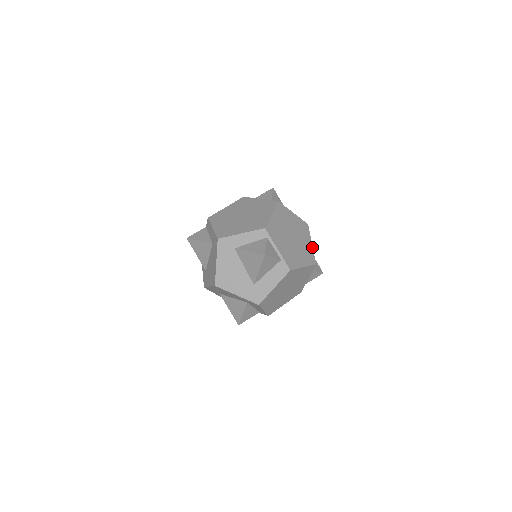
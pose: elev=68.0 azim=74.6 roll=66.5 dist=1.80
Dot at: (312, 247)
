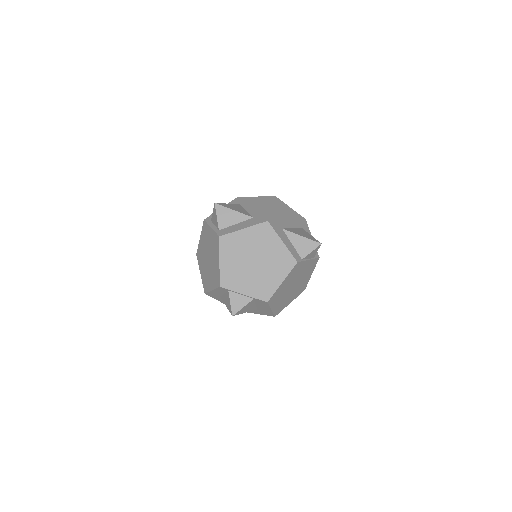
Dot at: (284, 246)
